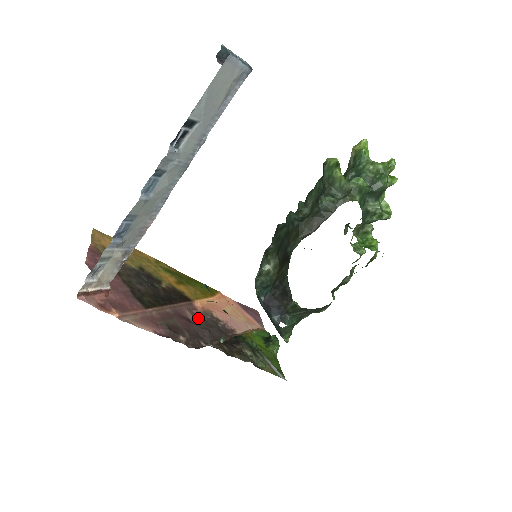
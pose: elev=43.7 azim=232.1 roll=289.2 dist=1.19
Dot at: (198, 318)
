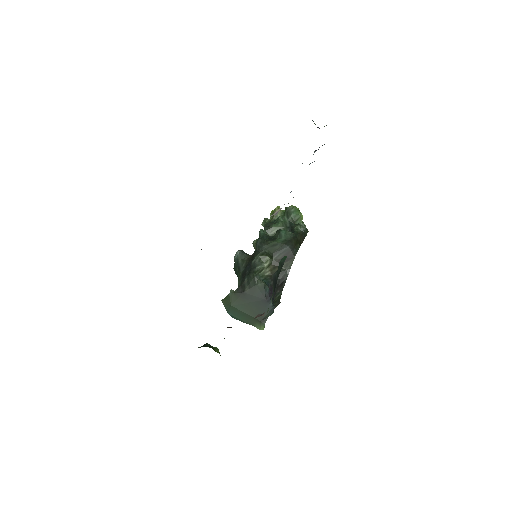
Dot at: occluded
